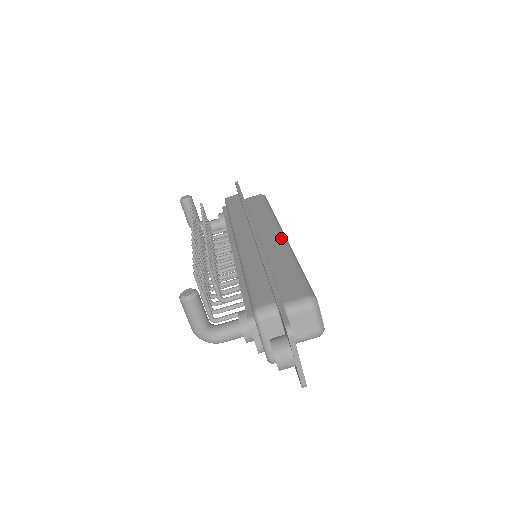
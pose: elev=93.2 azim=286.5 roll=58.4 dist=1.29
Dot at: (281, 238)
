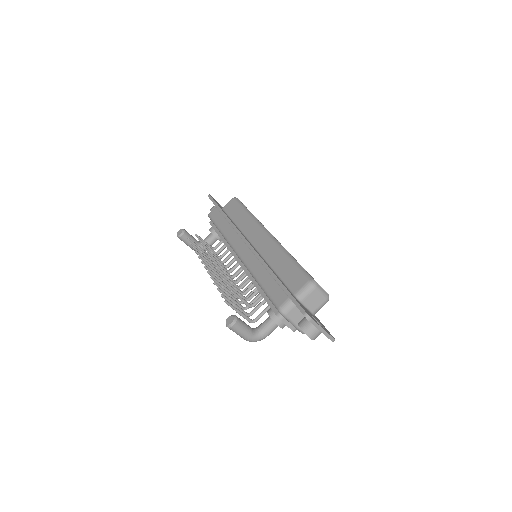
Dot at: (268, 237)
